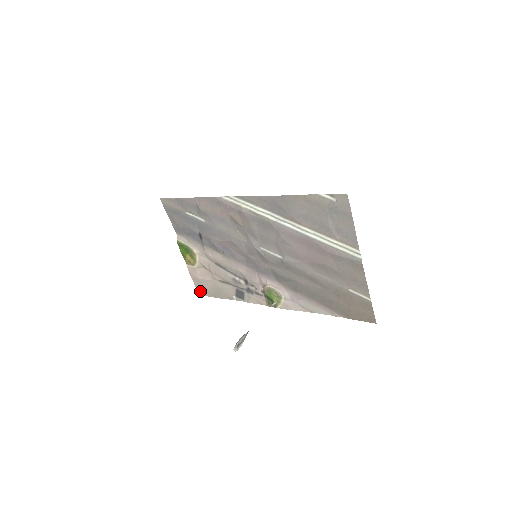
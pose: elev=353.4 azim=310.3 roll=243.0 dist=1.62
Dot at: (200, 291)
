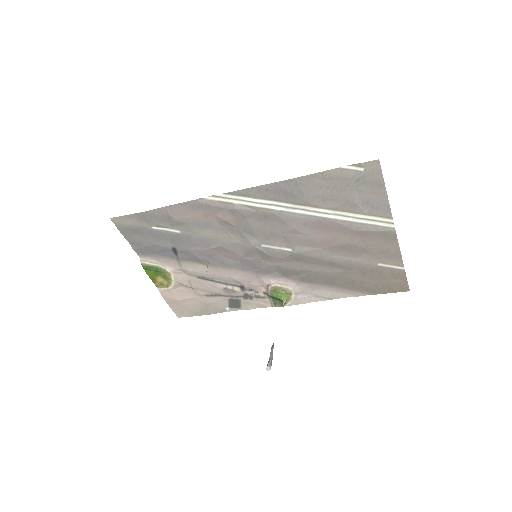
Dot at: (179, 313)
